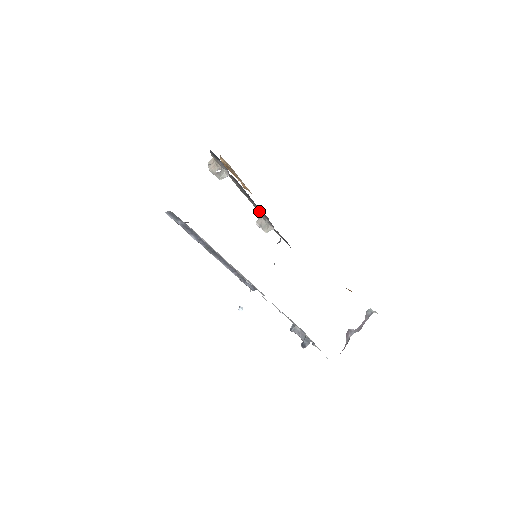
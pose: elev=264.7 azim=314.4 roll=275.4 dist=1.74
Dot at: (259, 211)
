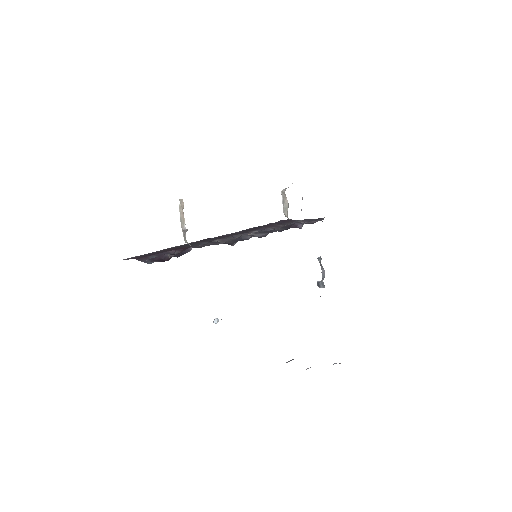
Dot at: occluded
